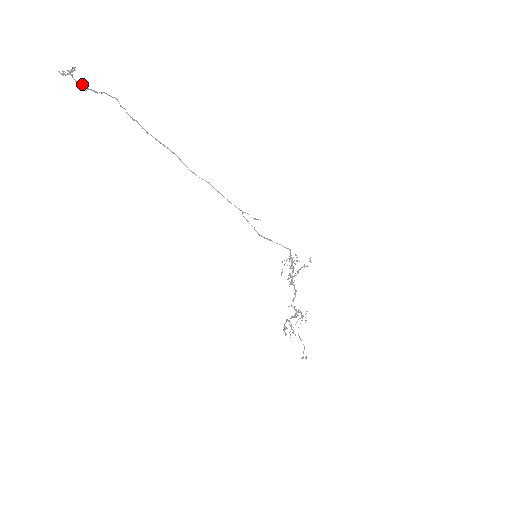
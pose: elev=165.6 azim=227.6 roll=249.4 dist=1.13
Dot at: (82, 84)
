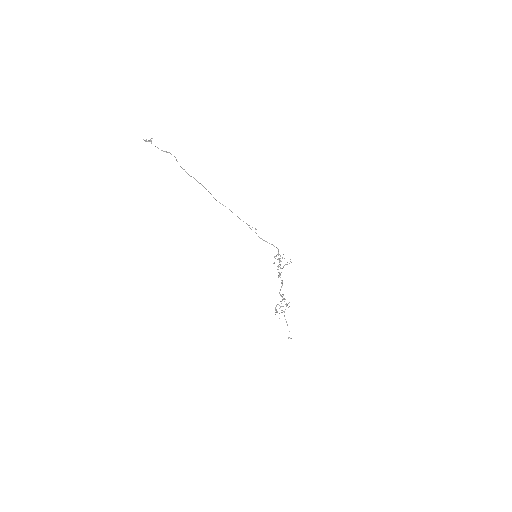
Dot at: occluded
